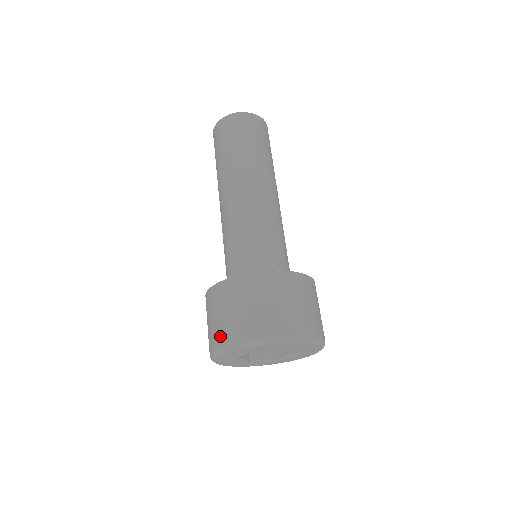
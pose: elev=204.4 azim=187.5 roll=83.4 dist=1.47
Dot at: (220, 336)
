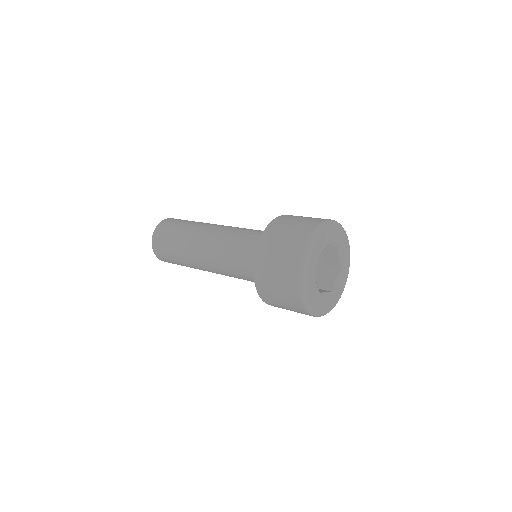
Dot at: (291, 291)
